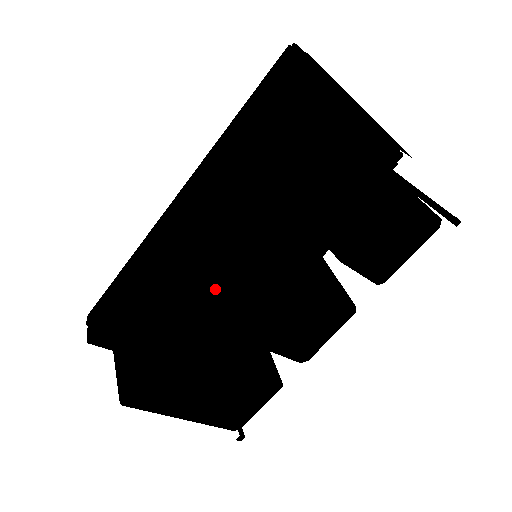
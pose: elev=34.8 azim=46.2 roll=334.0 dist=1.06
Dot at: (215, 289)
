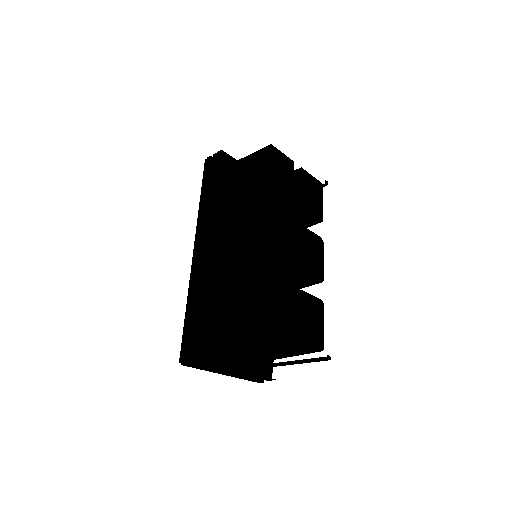
Dot at: (265, 229)
